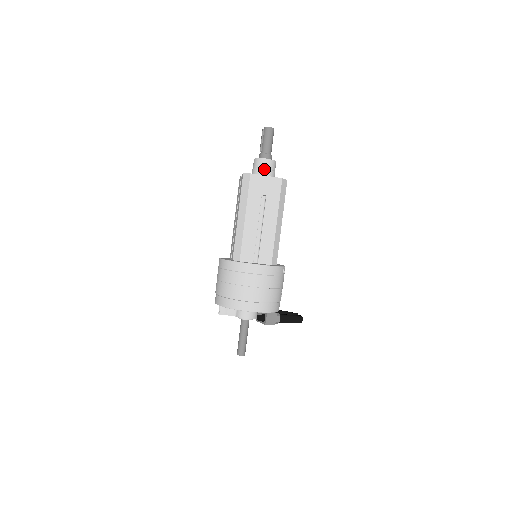
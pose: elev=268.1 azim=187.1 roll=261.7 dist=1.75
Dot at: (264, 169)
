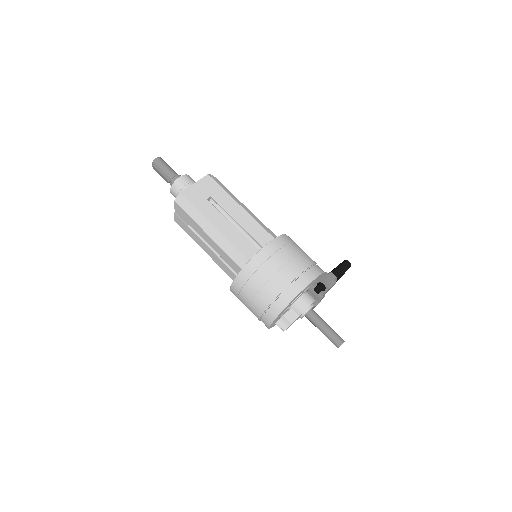
Dot at: (186, 185)
